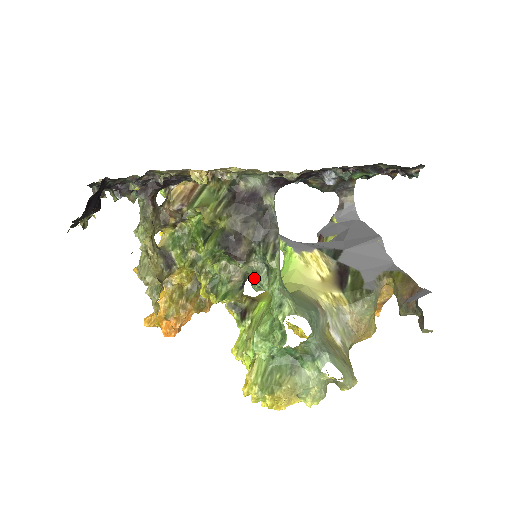
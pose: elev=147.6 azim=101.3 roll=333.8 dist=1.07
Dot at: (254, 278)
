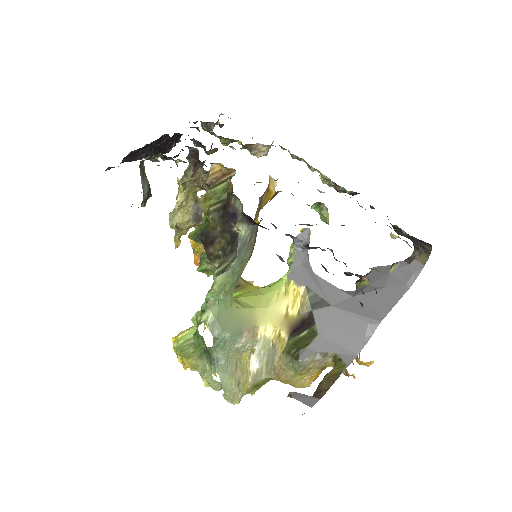
Dot at: occluded
